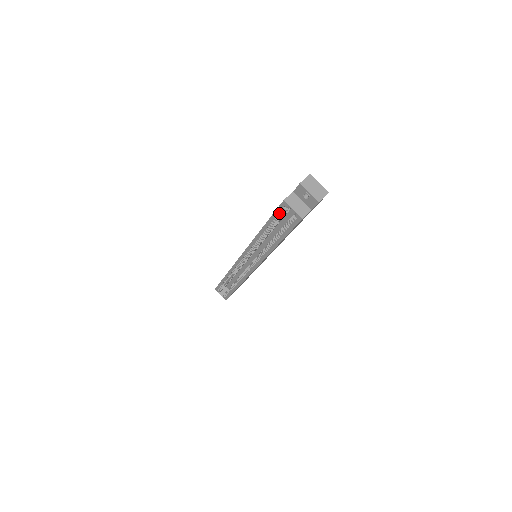
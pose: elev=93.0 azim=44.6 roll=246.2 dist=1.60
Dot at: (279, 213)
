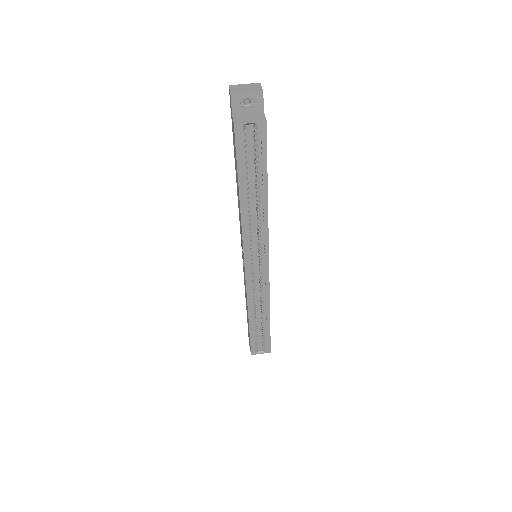
Dot at: (241, 148)
